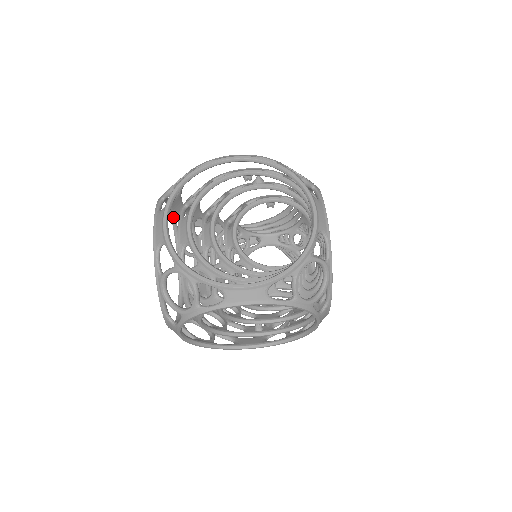
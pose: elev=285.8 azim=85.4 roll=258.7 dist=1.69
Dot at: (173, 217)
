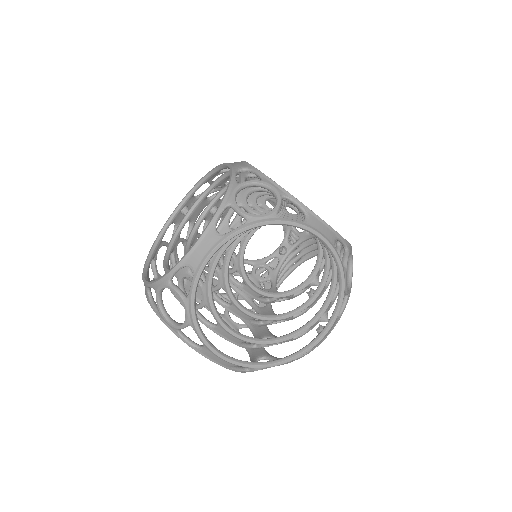
Dot at: occluded
